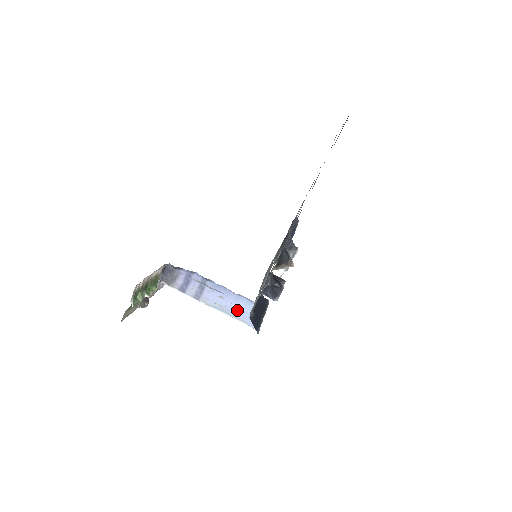
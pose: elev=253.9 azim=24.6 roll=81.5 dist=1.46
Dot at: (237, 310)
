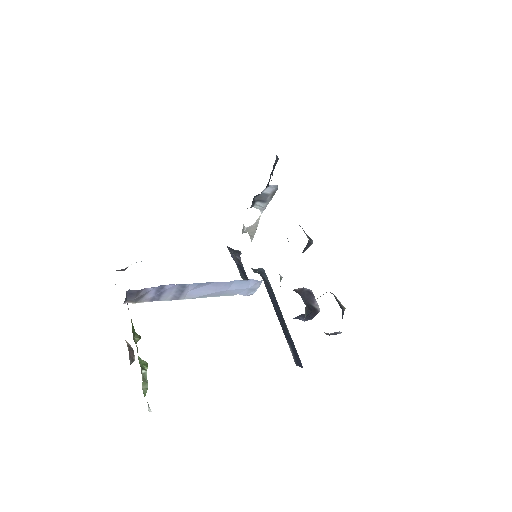
Dot at: (228, 291)
